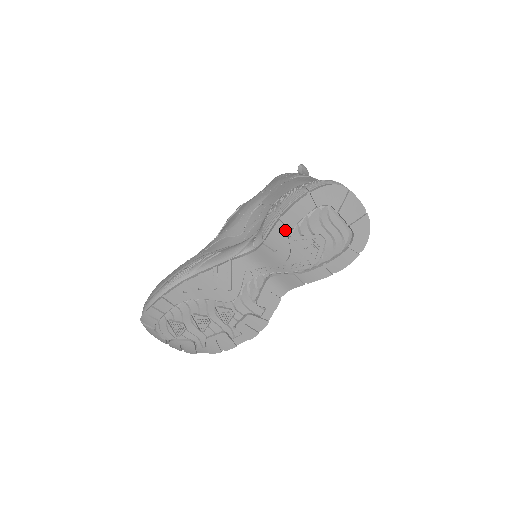
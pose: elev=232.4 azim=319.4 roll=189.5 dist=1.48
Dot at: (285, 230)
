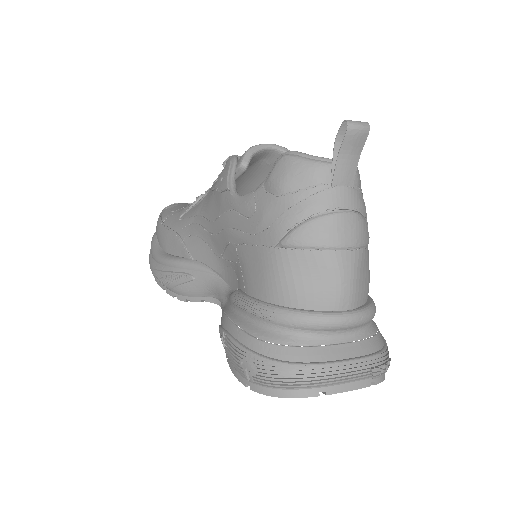
Dot at: occluded
